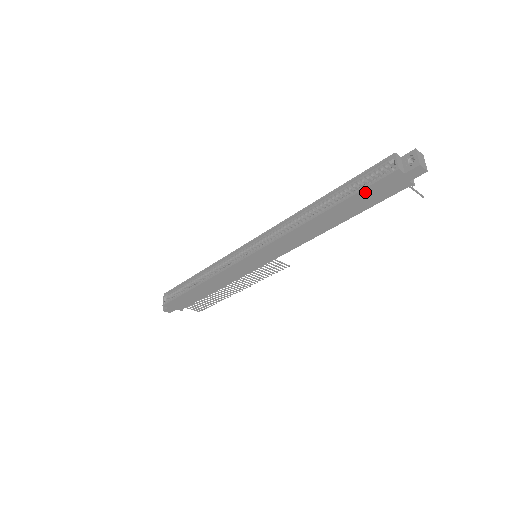
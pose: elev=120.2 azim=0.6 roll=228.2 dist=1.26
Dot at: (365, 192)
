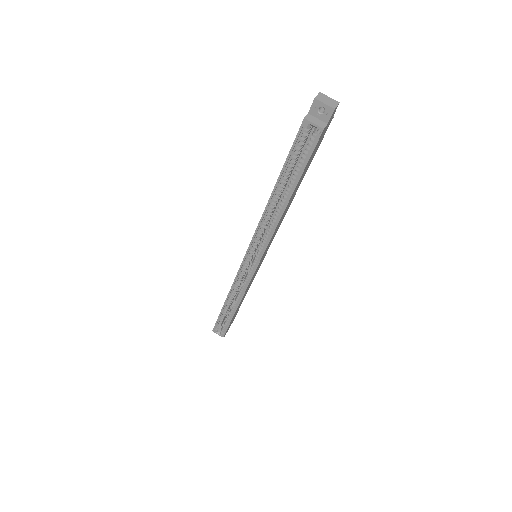
Dot at: (309, 161)
